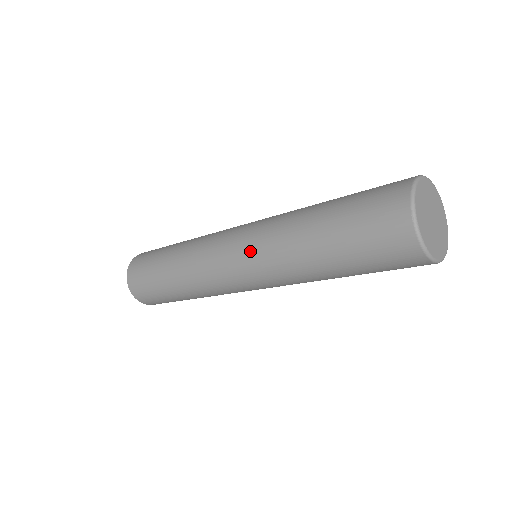
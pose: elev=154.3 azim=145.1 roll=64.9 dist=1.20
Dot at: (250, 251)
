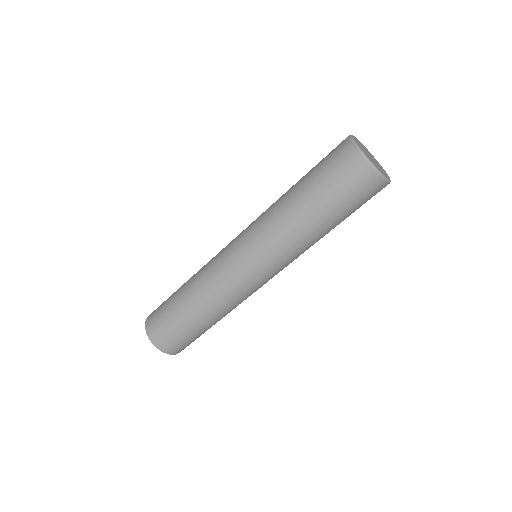
Dot at: (258, 248)
